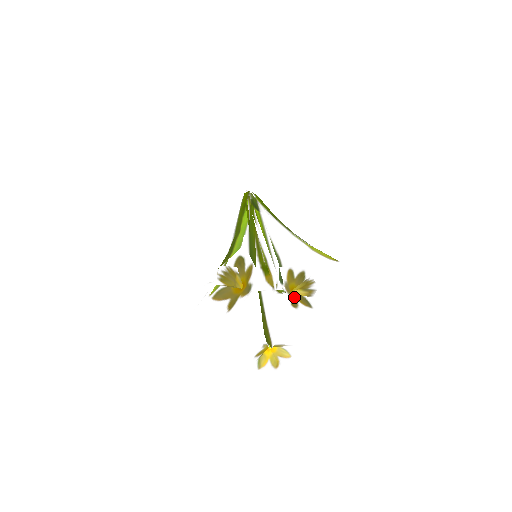
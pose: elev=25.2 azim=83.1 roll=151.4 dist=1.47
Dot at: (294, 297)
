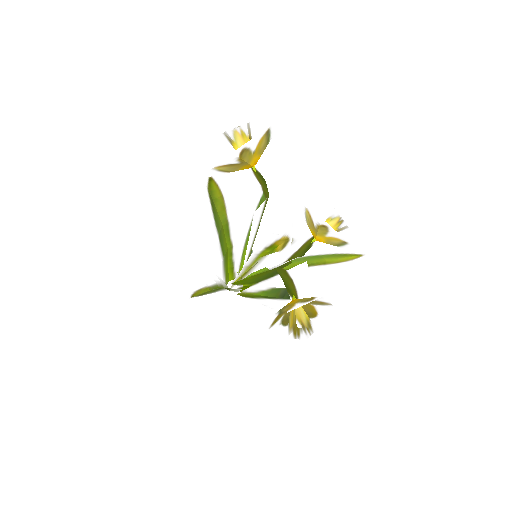
Dot at: (319, 236)
